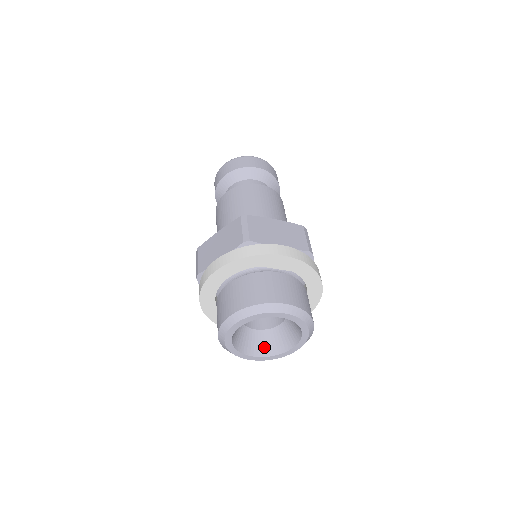
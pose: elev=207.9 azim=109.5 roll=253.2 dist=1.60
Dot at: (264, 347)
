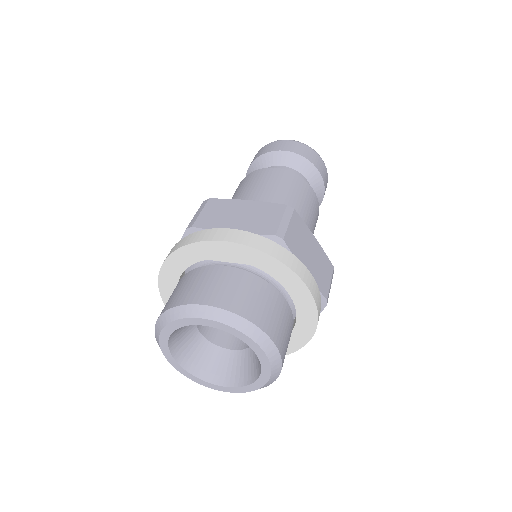
Dot at: (234, 374)
